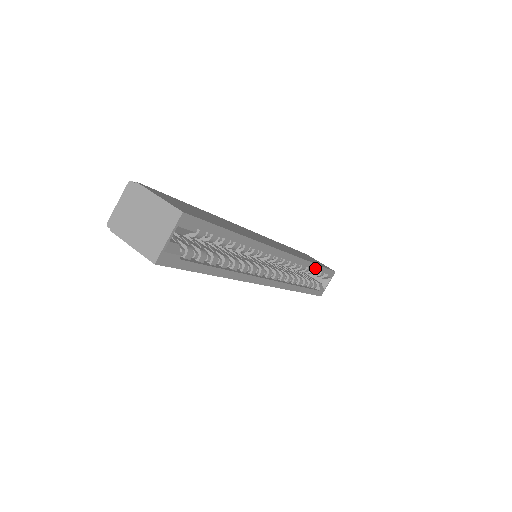
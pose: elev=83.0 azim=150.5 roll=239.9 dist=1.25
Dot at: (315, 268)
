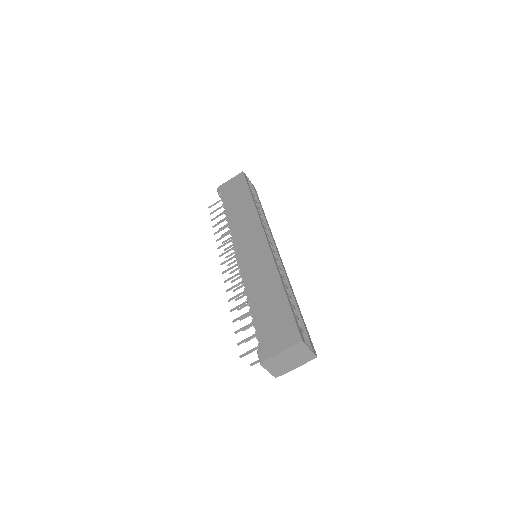
Dot at: occluded
